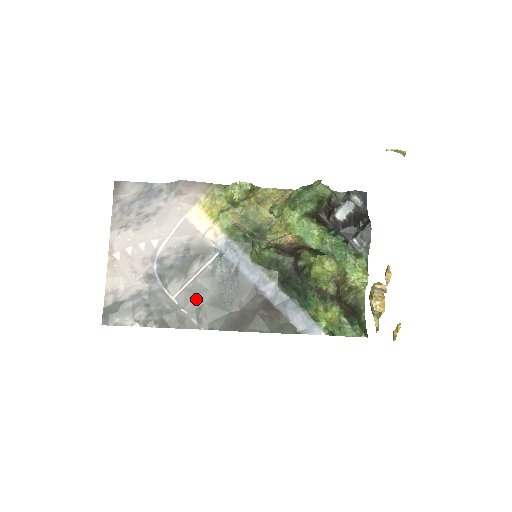
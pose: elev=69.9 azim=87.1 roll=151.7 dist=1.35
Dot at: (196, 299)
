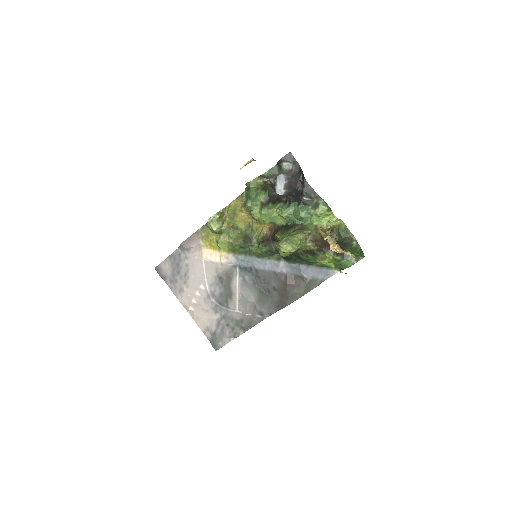
Dot at: (249, 303)
